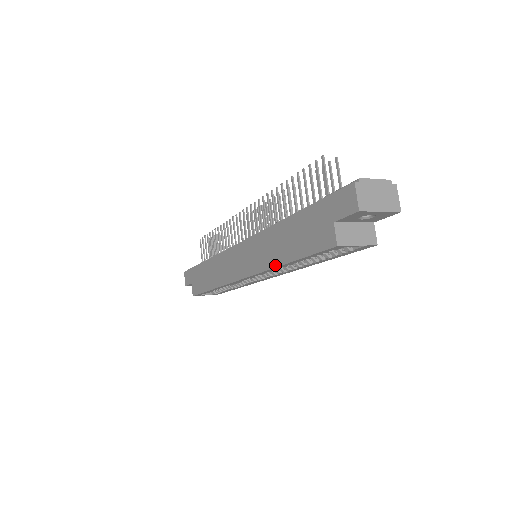
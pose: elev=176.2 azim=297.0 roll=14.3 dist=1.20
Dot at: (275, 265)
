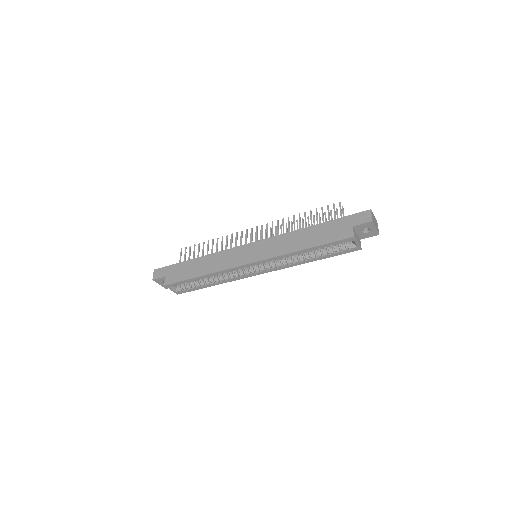
Dot at: (293, 251)
